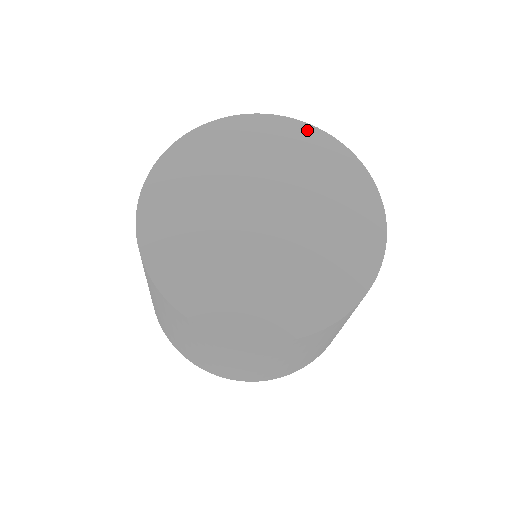
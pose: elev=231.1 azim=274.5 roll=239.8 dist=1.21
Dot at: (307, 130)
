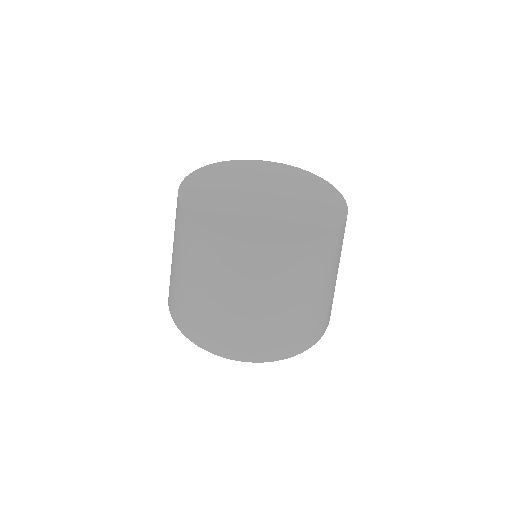
Dot at: (291, 168)
